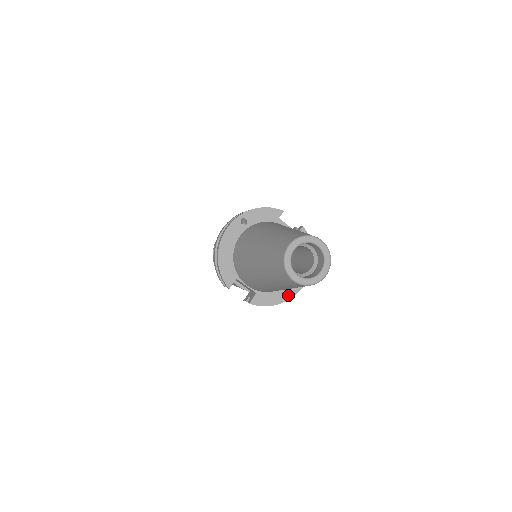
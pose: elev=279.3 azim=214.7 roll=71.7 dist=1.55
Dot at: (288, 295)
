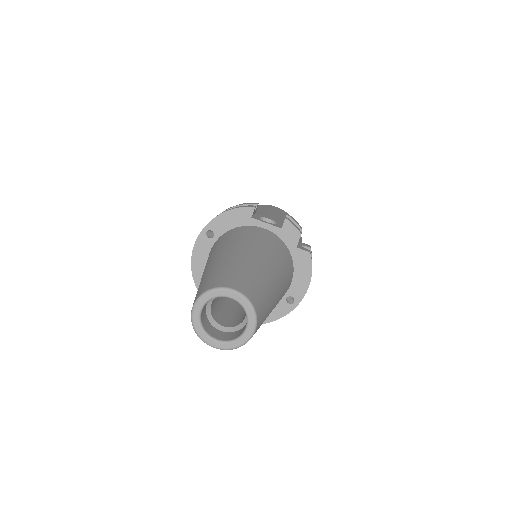
Dot at: (291, 305)
